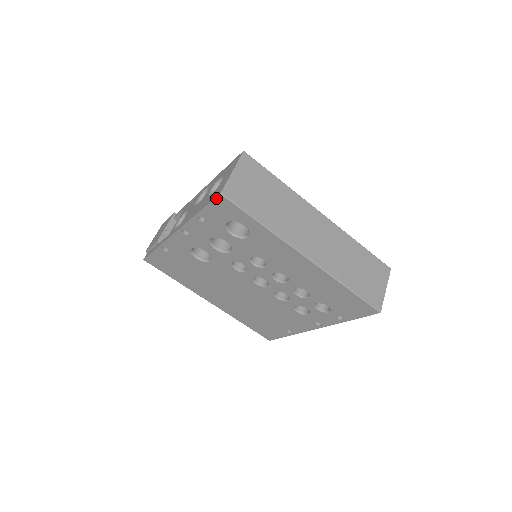
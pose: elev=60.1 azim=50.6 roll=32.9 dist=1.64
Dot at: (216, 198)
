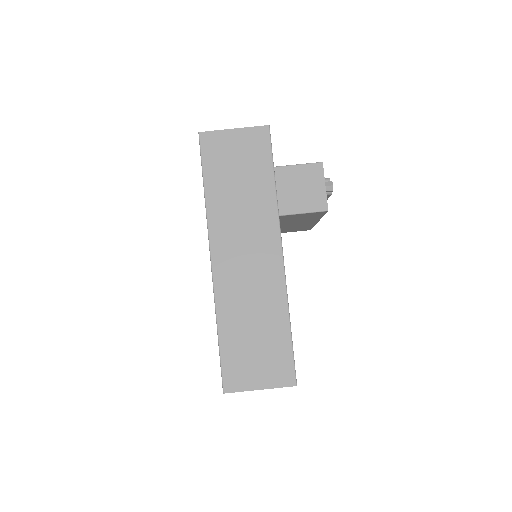
Dot at: occluded
